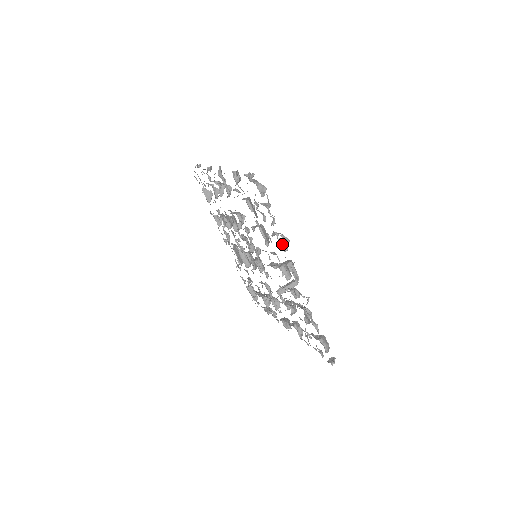
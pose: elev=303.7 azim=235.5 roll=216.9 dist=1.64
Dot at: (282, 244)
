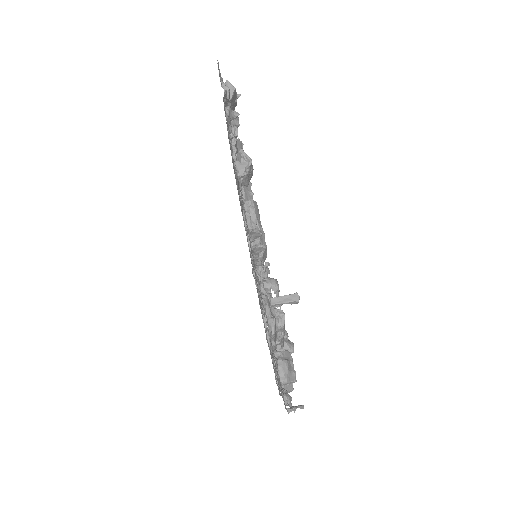
Dot at: (239, 163)
